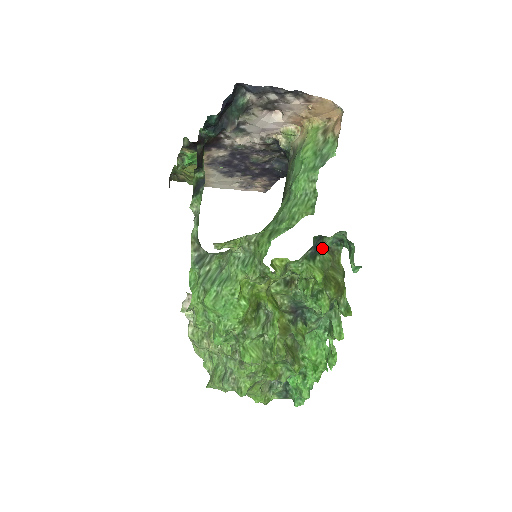
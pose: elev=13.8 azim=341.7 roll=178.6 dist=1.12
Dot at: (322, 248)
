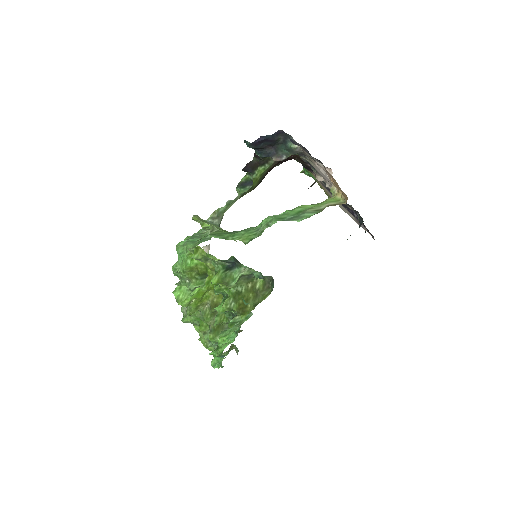
Dot at: (237, 269)
